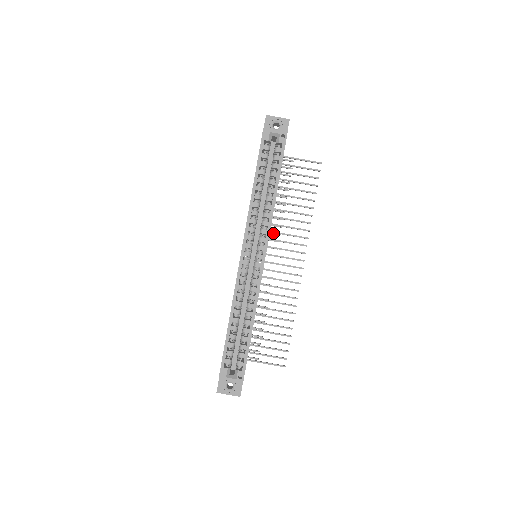
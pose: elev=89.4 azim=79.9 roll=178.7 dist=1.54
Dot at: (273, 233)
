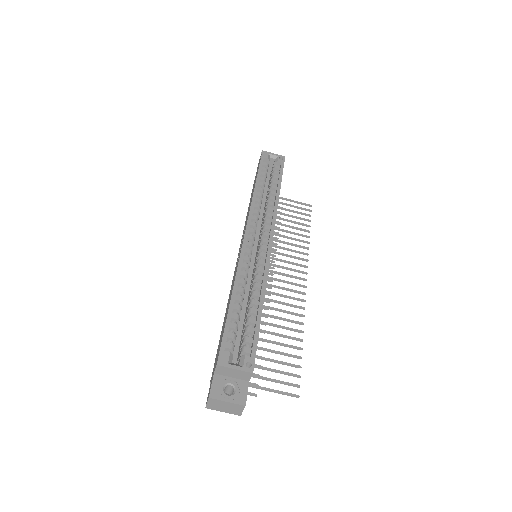
Dot at: occluded
